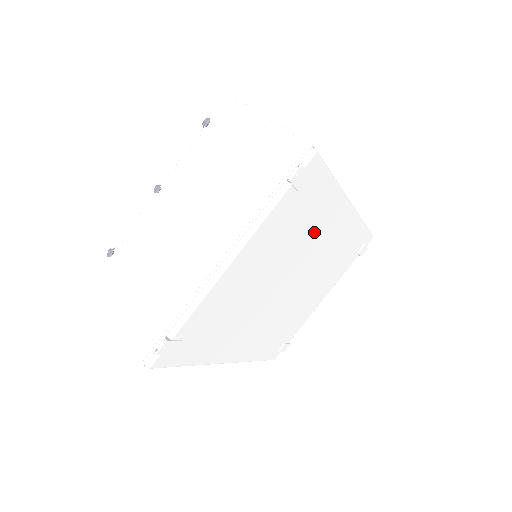
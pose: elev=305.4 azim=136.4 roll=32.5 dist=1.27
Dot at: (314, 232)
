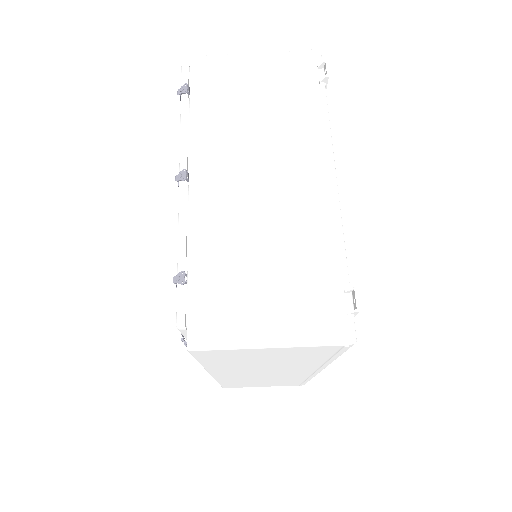
Dot at: occluded
